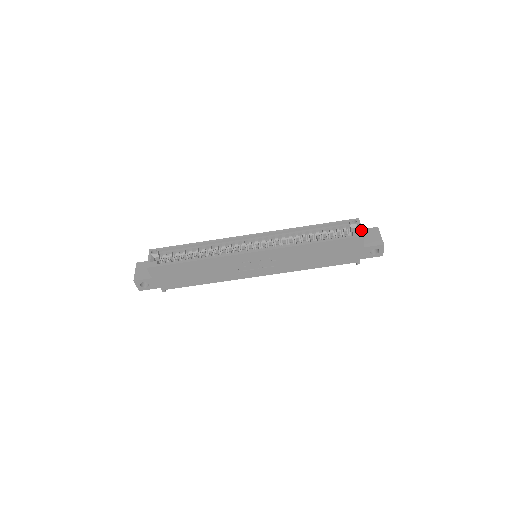
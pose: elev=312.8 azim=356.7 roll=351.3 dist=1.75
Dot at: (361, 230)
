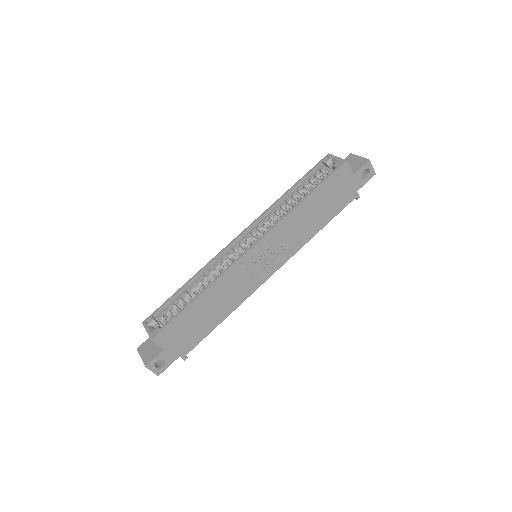
Dot at: (339, 159)
